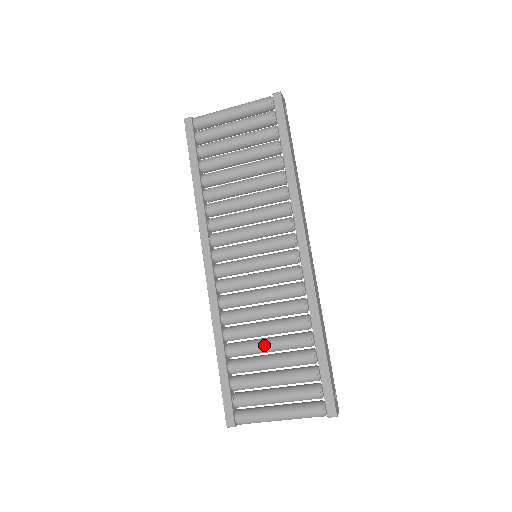
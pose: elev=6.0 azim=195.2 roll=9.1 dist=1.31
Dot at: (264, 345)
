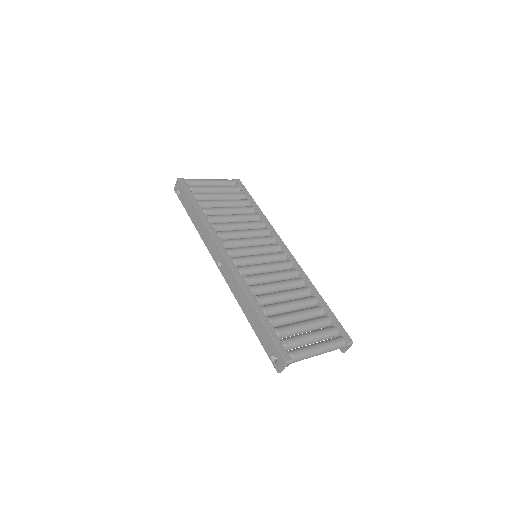
Dot at: (289, 303)
